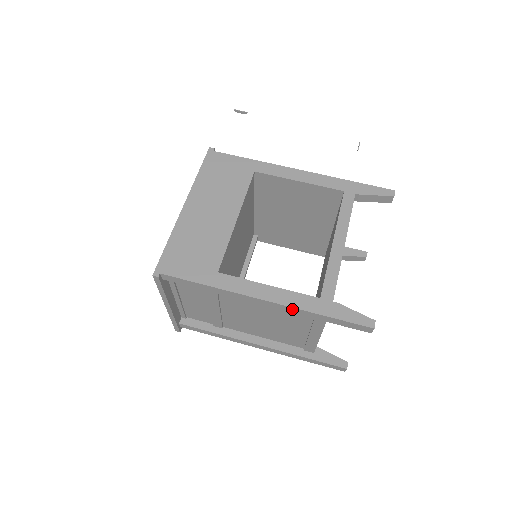
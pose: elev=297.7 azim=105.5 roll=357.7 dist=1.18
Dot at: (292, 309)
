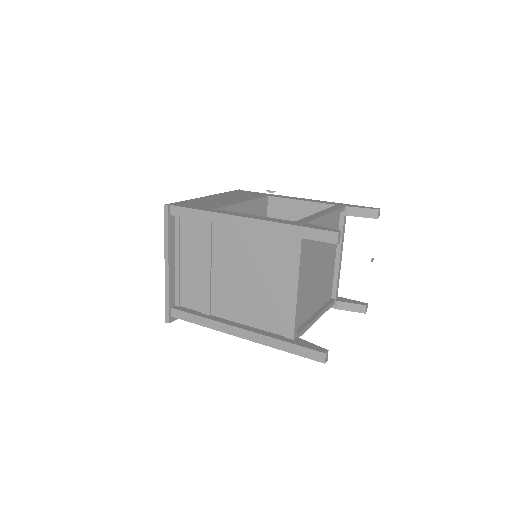
Dot at: (268, 225)
